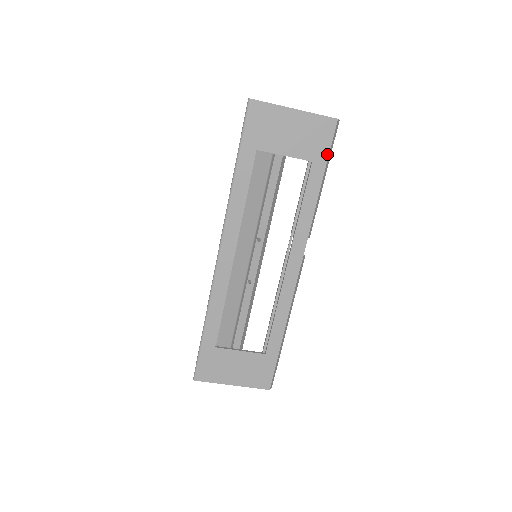
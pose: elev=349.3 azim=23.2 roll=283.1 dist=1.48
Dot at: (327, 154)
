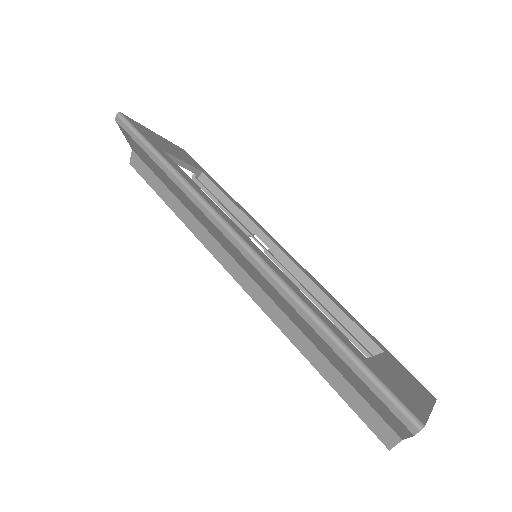
Dot at: (203, 170)
